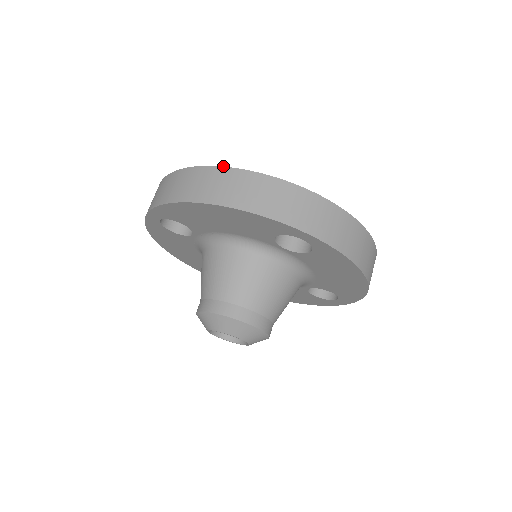
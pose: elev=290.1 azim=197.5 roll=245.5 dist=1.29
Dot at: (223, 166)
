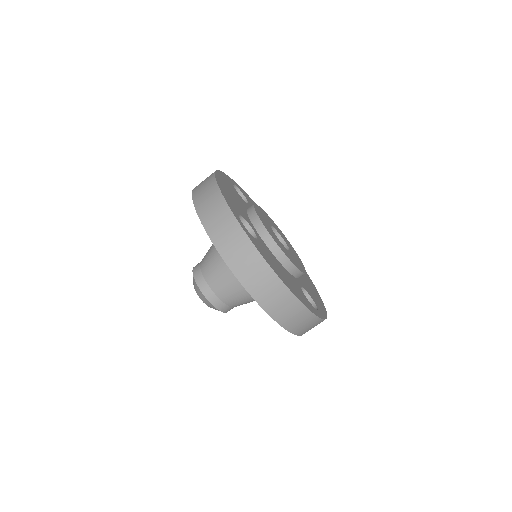
Dot at: (290, 290)
